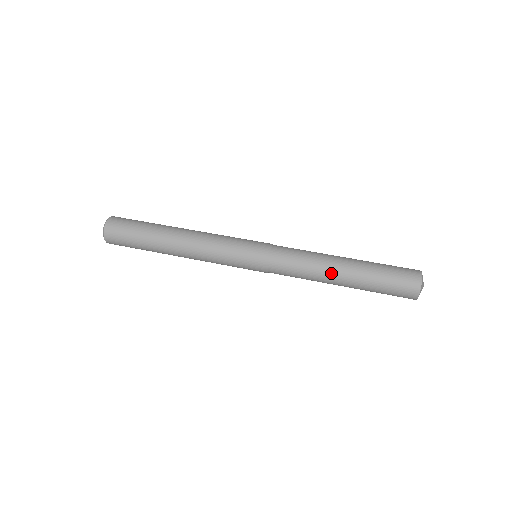
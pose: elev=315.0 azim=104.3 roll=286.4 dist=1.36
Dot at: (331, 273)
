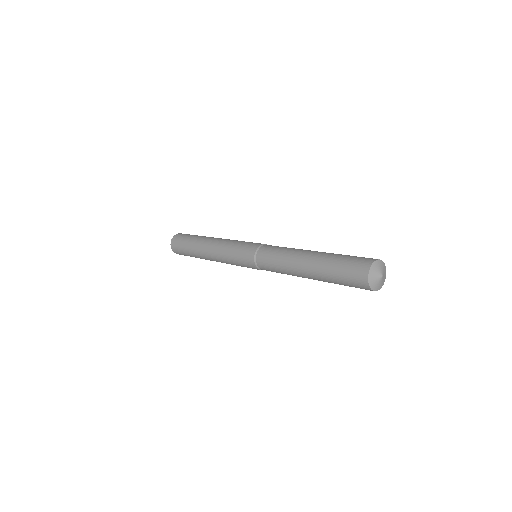
Dot at: (298, 271)
